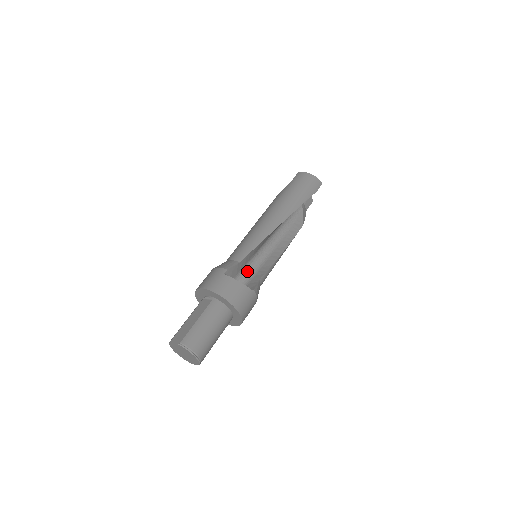
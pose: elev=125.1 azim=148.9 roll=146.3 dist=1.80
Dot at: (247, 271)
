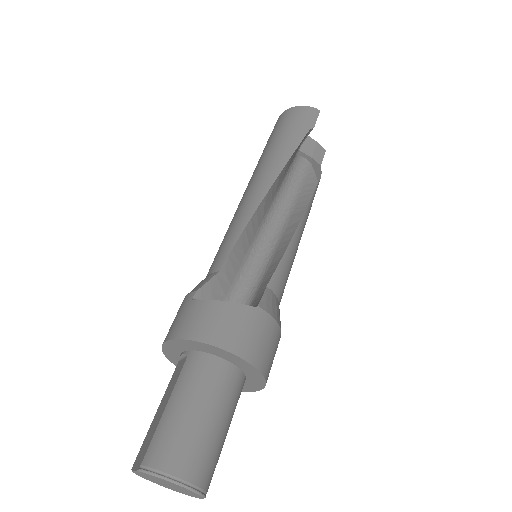
Dot at: (246, 284)
